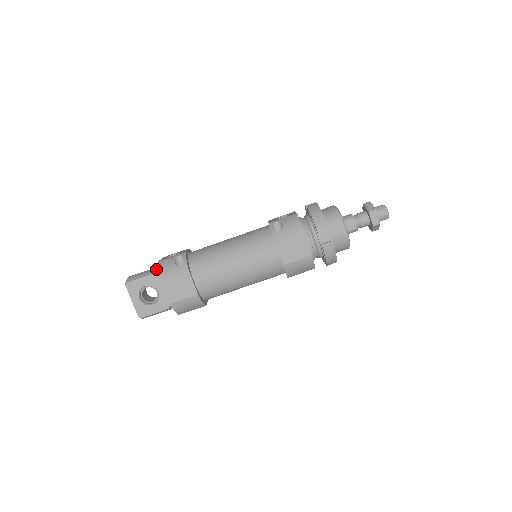
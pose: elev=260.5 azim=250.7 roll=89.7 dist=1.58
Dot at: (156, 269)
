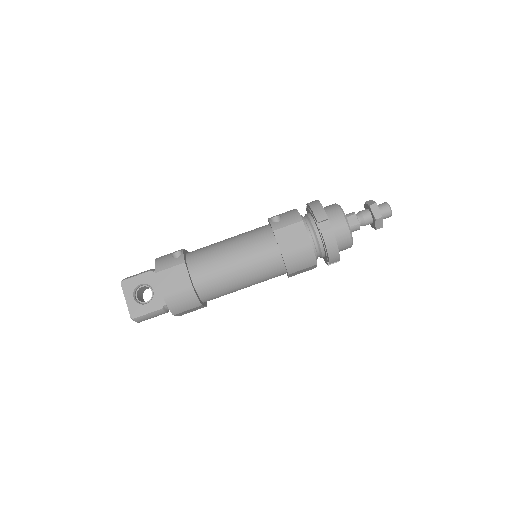
Dot at: (154, 269)
